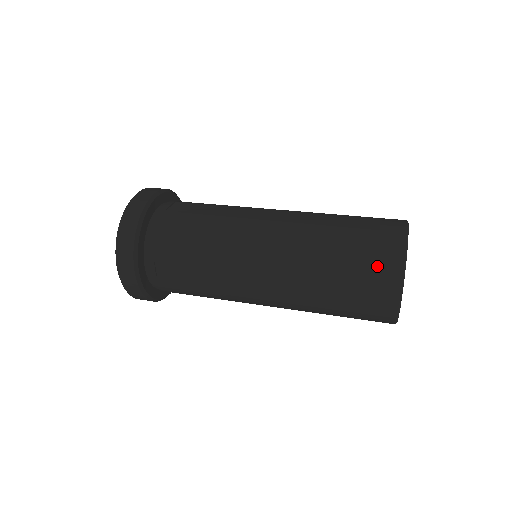
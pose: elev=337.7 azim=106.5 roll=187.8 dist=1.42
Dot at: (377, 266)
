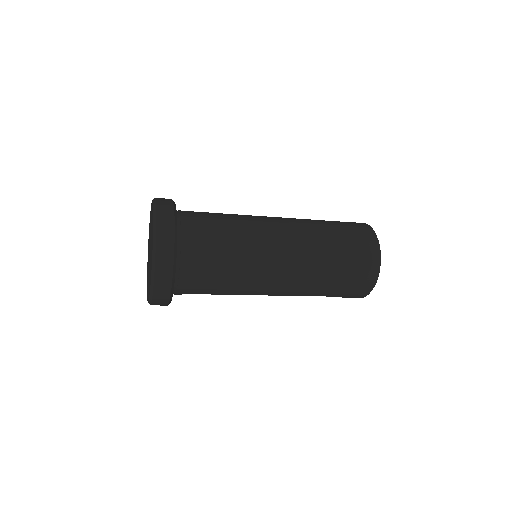
Dot at: (361, 235)
